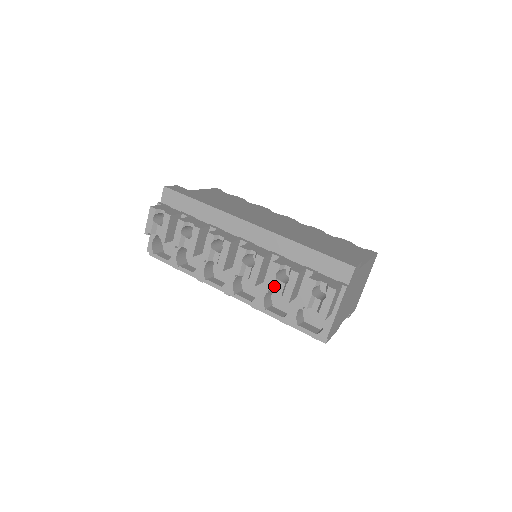
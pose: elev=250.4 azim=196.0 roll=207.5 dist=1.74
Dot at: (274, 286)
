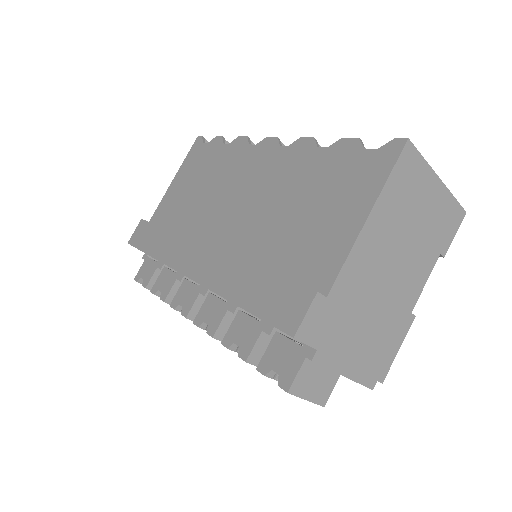
Dot at: occluded
